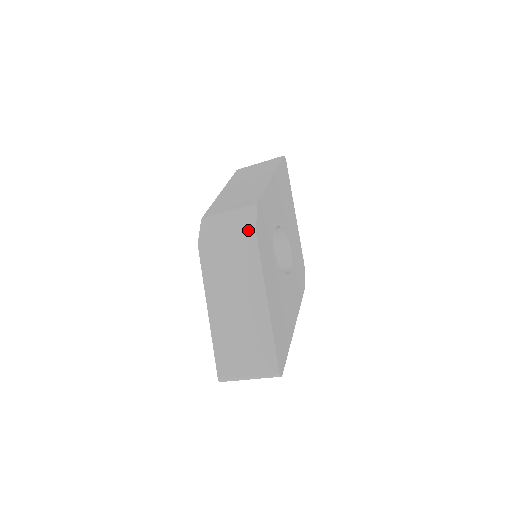
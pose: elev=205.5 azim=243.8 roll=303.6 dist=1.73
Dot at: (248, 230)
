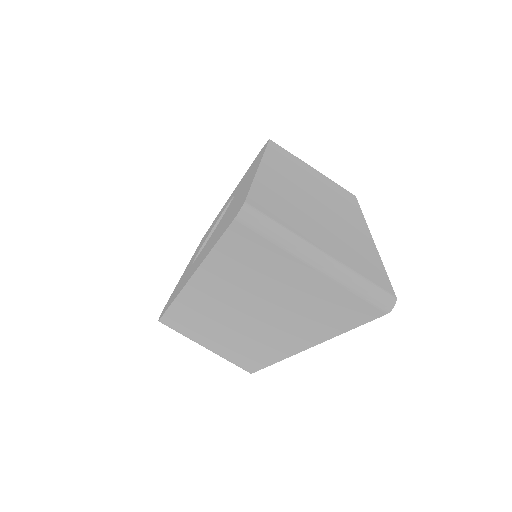
Dot at: occluded
